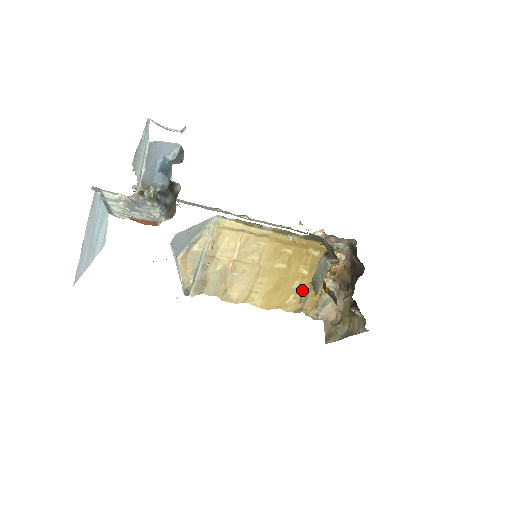
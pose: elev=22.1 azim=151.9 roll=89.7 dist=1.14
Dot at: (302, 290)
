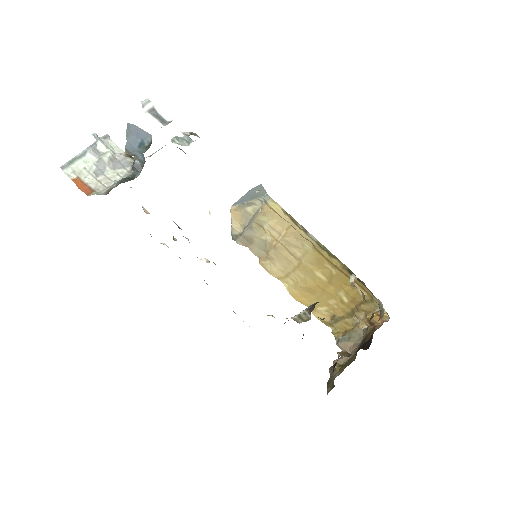
Dot at: (337, 311)
